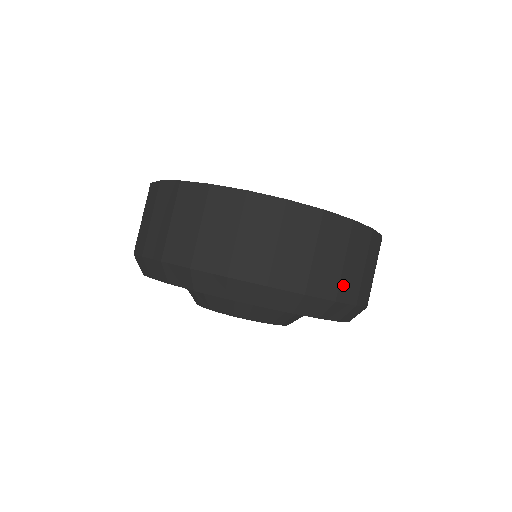
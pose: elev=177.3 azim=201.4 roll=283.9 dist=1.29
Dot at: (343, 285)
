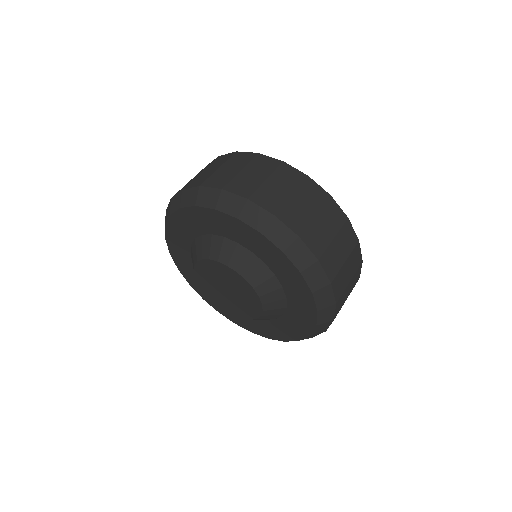
Dot at: occluded
